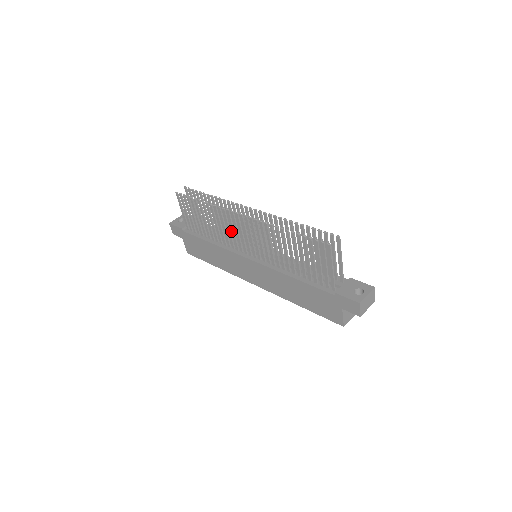
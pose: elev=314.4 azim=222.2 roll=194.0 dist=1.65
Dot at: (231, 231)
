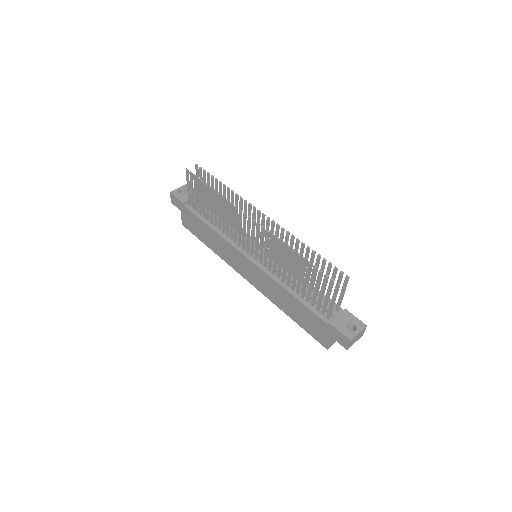
Dot at: occluded
